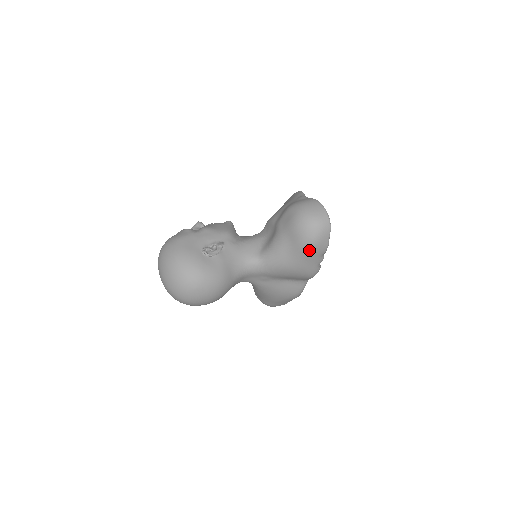
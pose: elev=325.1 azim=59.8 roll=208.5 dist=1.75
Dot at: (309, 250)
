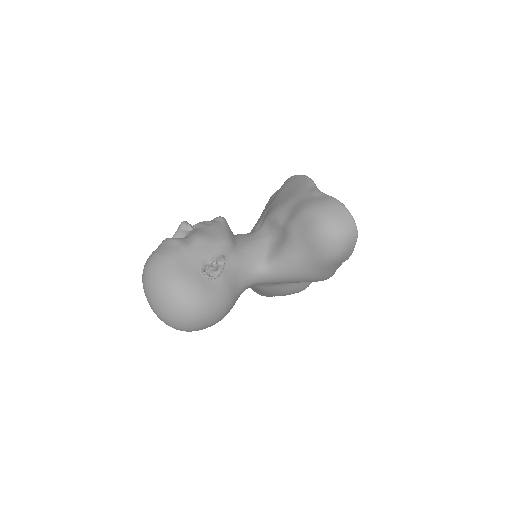
Dot at: (331, 262)
